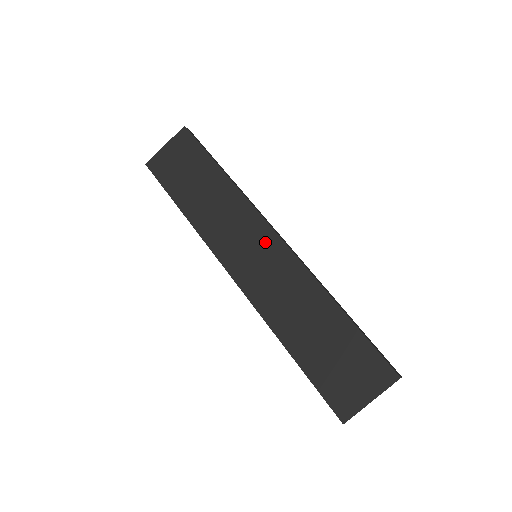
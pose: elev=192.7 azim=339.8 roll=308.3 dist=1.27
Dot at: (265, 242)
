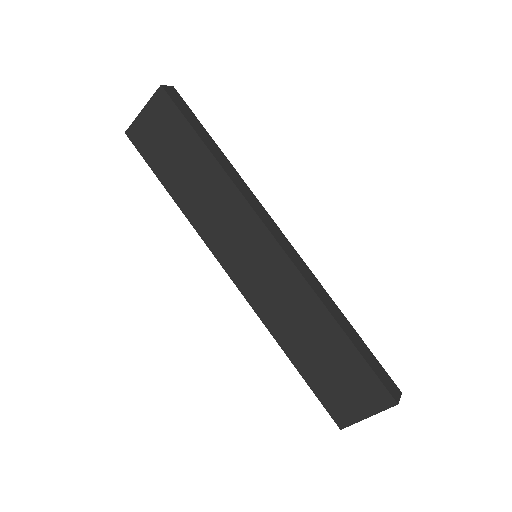
Dot at: (264, 248)
